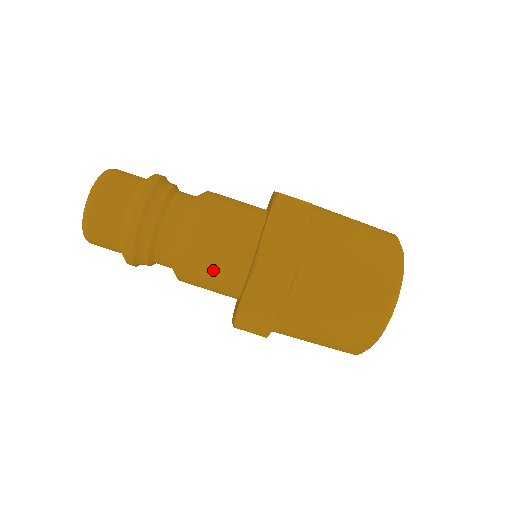
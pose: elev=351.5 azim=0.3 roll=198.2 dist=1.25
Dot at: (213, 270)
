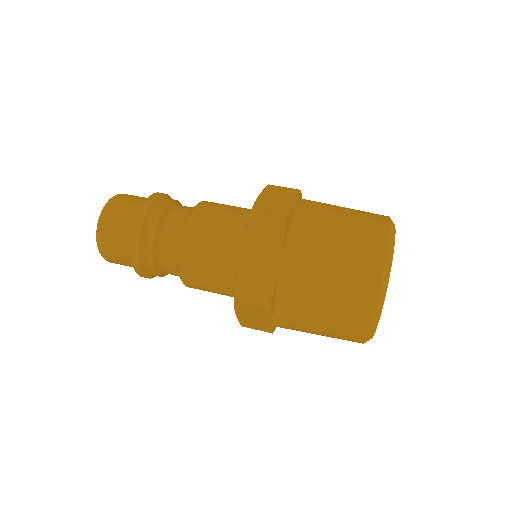
Dot at: (210, 286)
